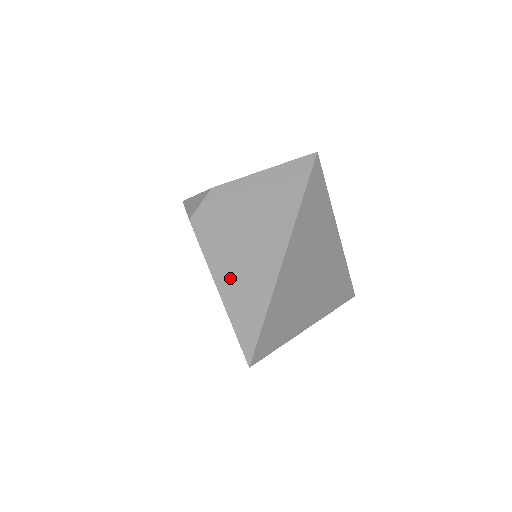
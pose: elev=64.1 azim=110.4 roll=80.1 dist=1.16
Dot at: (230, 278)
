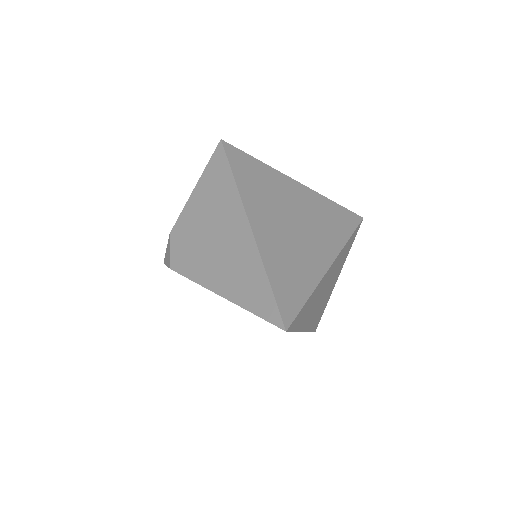
Dot at: (225, 281)
